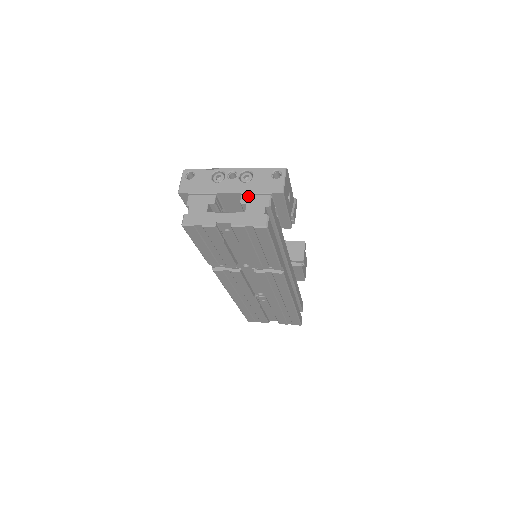
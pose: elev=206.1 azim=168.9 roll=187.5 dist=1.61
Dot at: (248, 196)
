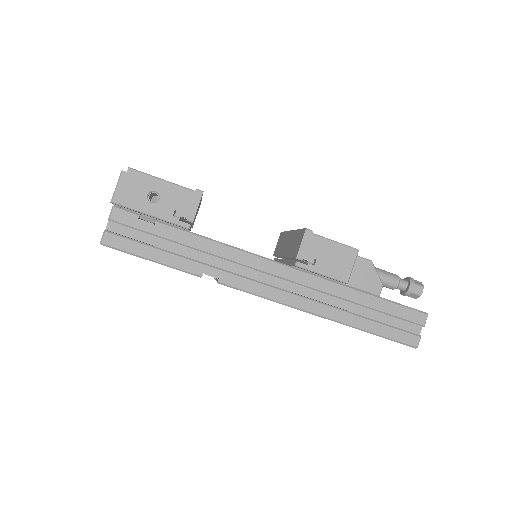
Dot at: occluded
